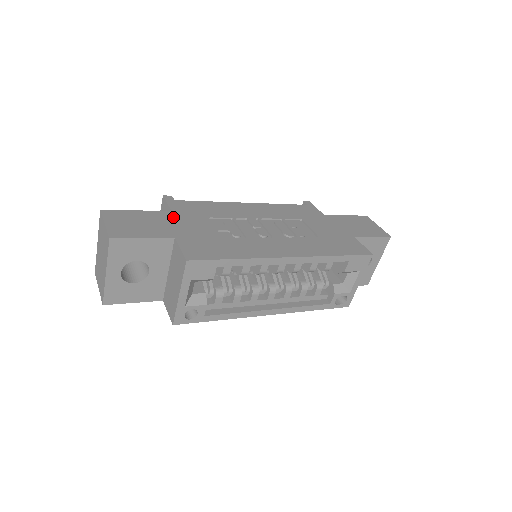
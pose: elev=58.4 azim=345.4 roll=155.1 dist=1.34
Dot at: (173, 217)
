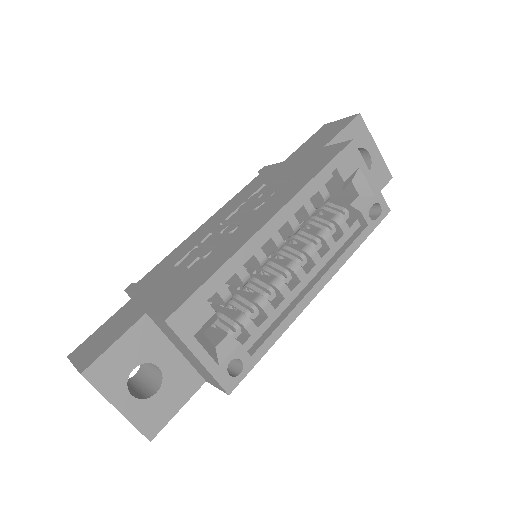
Dot at: (139, 298)
